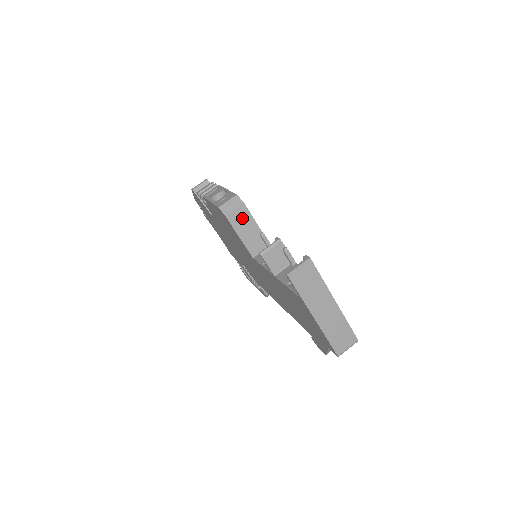
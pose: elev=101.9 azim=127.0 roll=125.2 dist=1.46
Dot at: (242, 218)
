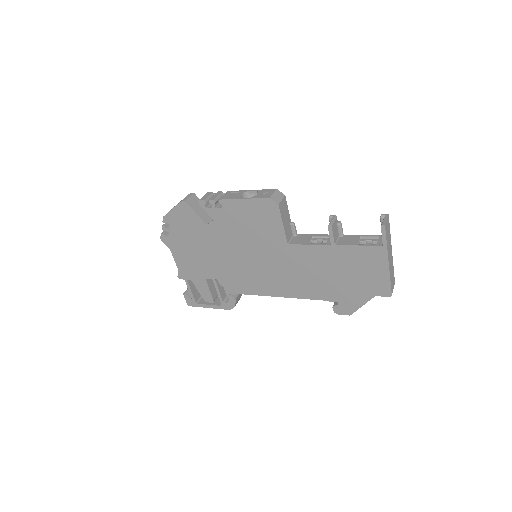
Dot at: (284, 208)
